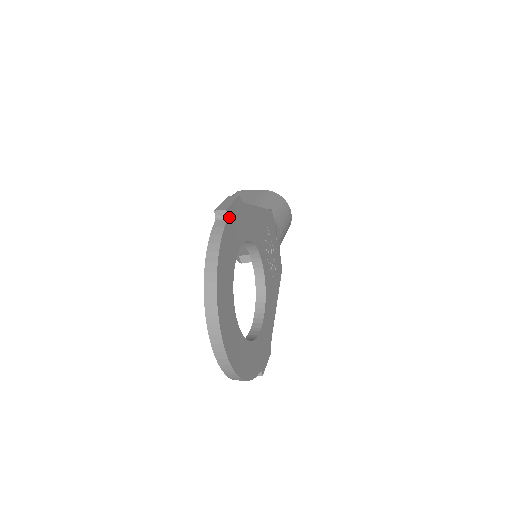
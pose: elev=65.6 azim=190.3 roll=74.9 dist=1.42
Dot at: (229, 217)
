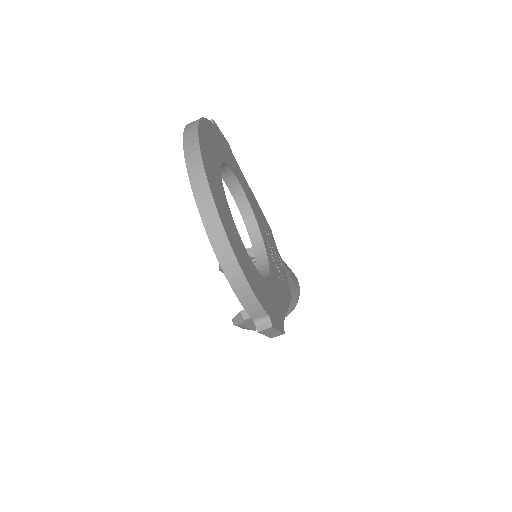
Dot at: (216, 129)
